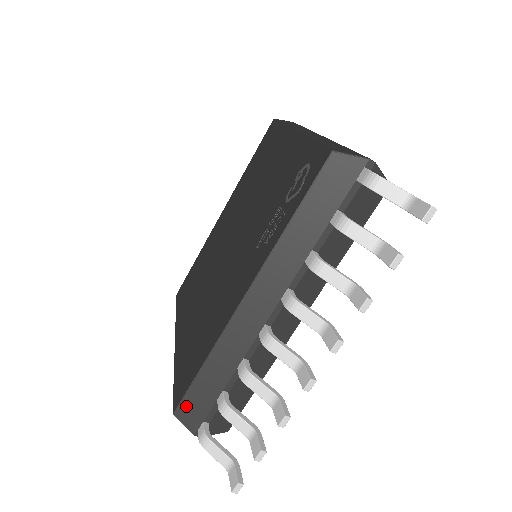
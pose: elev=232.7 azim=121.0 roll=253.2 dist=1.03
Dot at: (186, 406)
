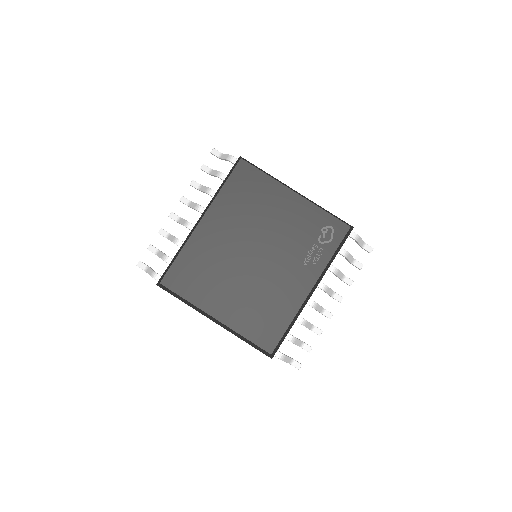
Dot at: (276, 348)
